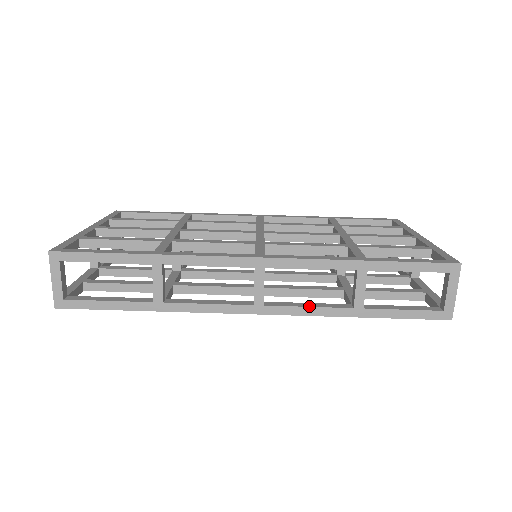
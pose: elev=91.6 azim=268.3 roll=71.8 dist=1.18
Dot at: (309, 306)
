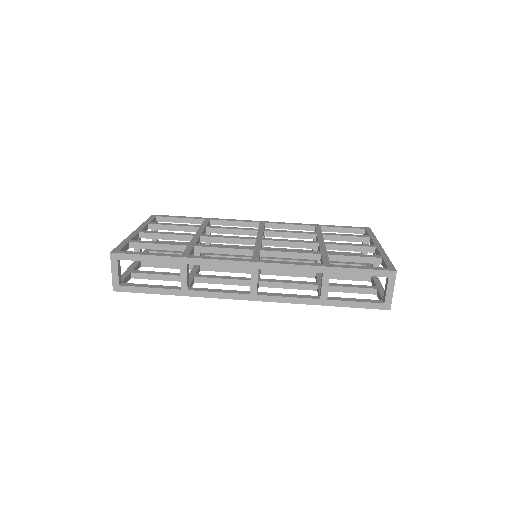
Dot at: (289, 296)
